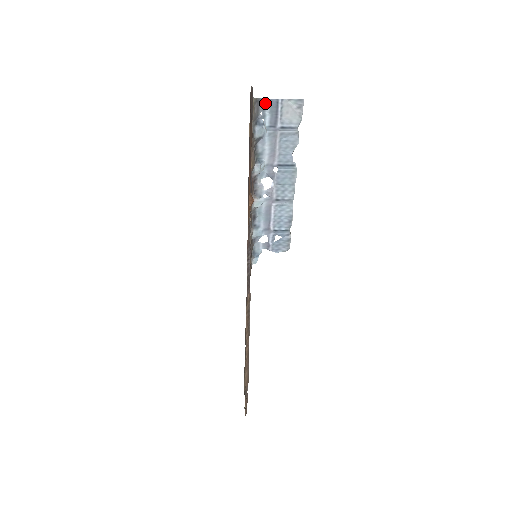
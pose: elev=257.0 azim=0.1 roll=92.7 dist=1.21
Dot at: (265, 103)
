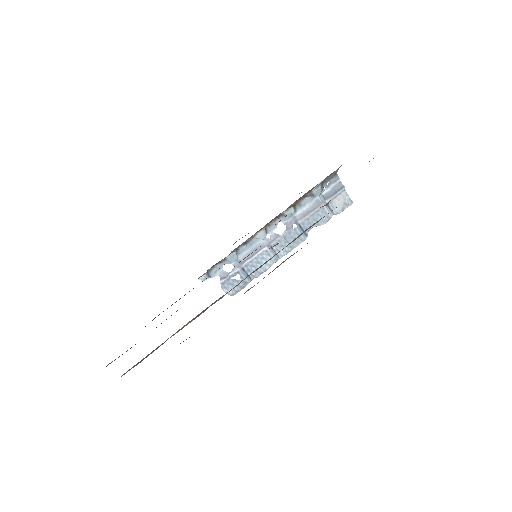
Dot at: (336, 180)
